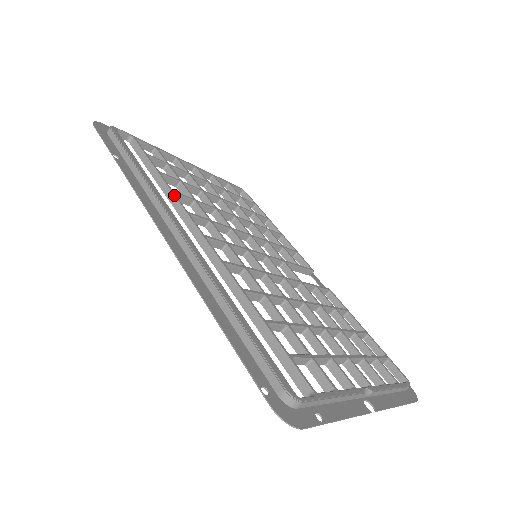
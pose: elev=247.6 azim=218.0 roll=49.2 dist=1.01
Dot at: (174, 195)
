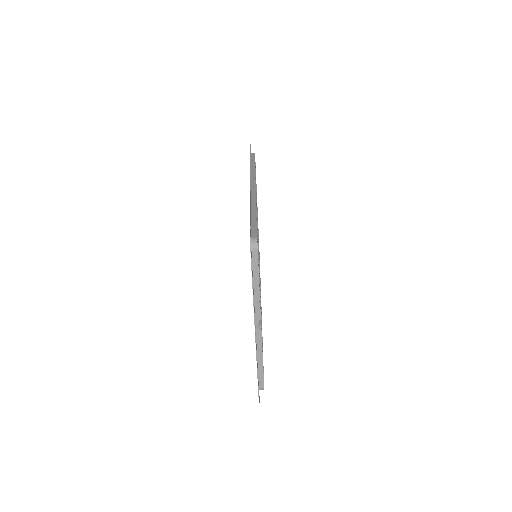
Dot at: occluded
